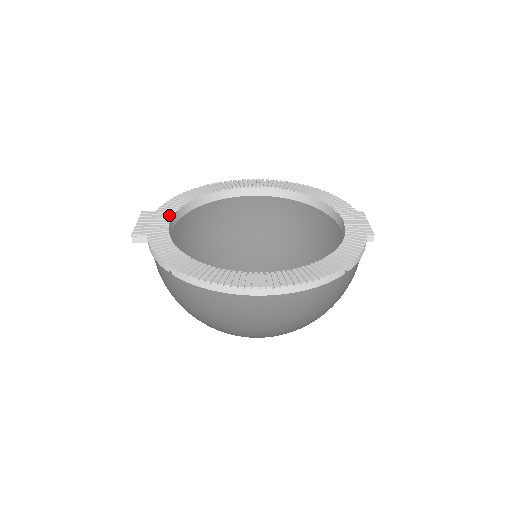
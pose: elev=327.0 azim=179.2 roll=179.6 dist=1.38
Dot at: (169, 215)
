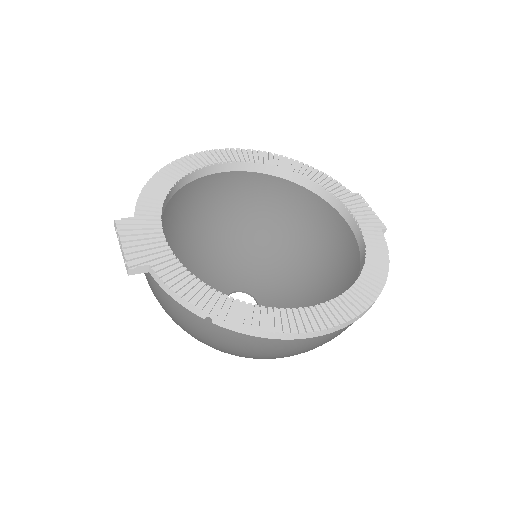
Dot at: (156, 223)
